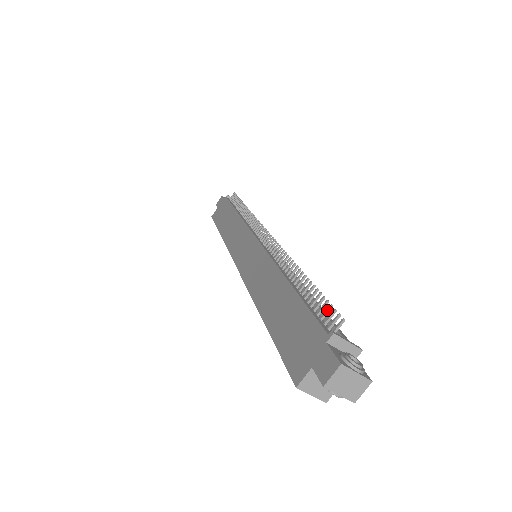
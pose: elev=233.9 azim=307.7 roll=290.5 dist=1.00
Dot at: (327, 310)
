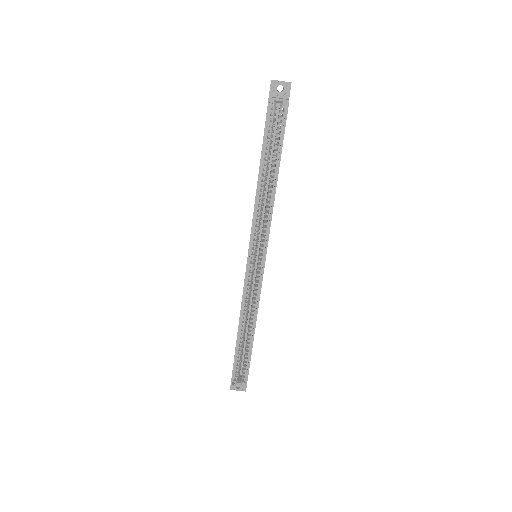
Dot at: occluded
